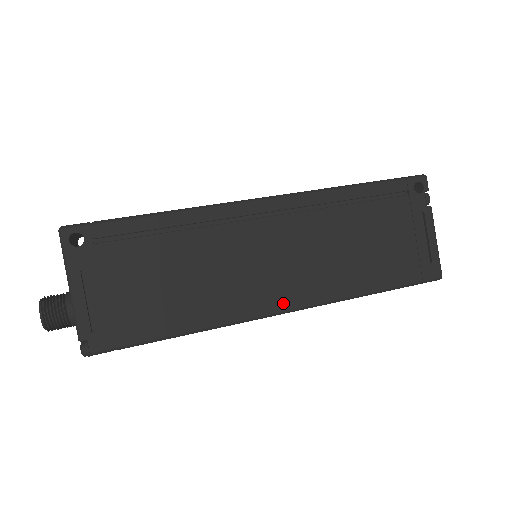
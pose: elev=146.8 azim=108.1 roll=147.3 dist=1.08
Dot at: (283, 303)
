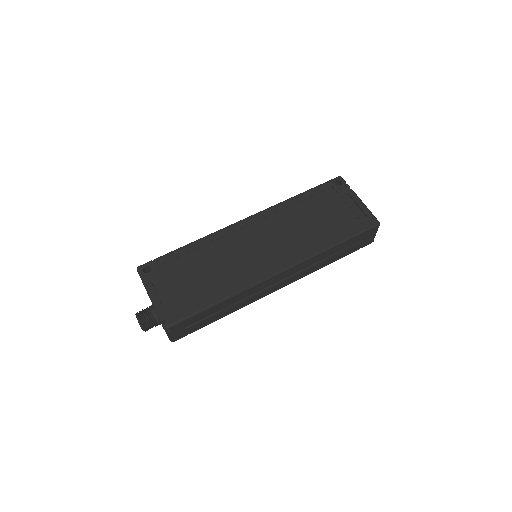
Dot at: (277, 267)
